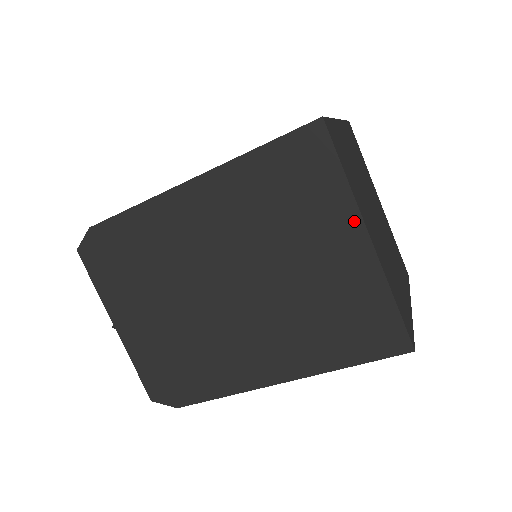
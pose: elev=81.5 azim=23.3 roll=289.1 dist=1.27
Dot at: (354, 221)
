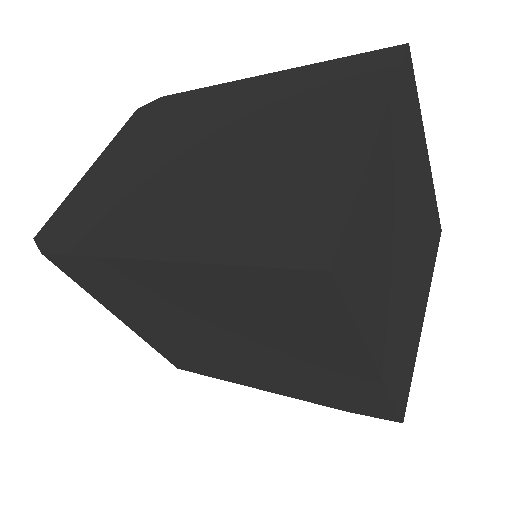
Dot at: (372, 118)
